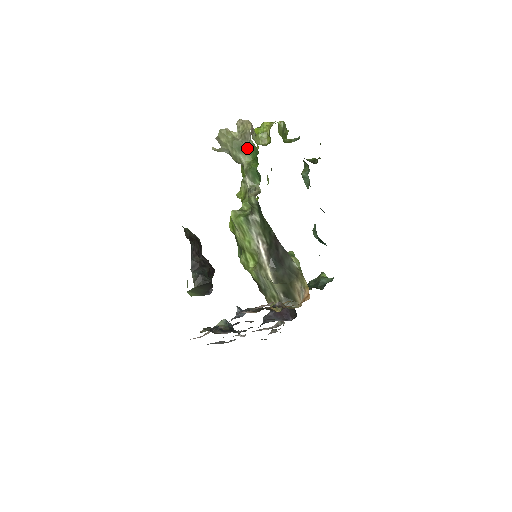
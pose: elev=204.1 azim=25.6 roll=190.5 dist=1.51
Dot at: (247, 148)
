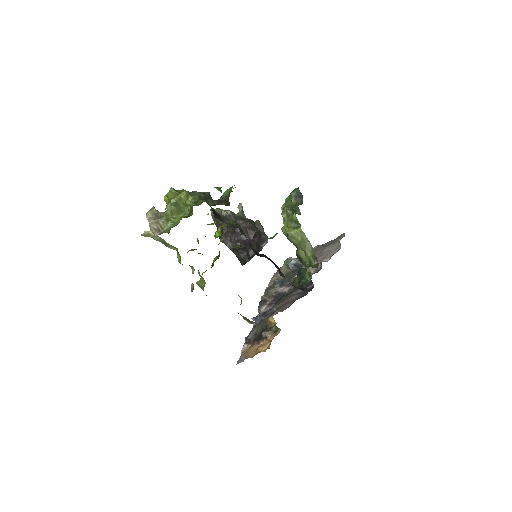
Dot at: occluded
